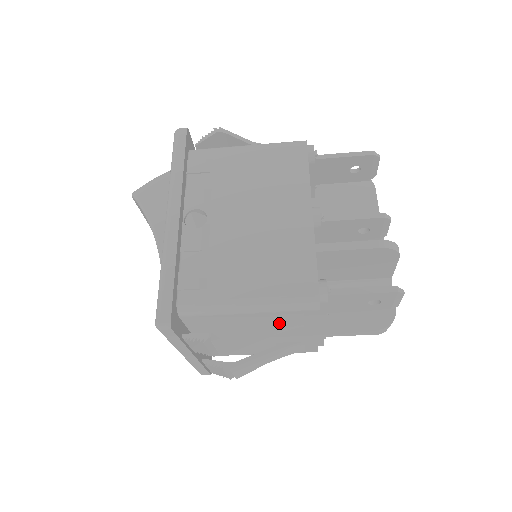
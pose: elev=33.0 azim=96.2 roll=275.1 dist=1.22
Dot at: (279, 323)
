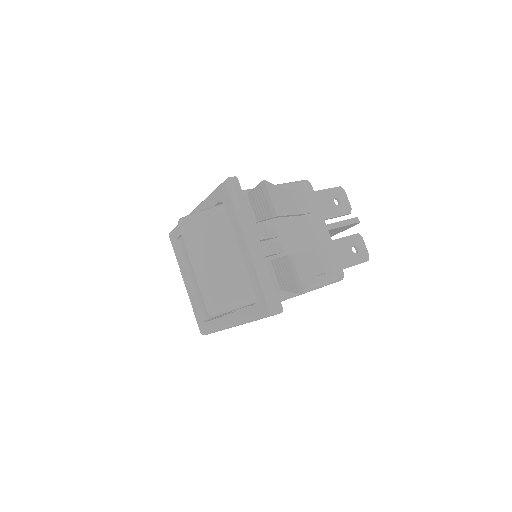
Dot at: occluded
